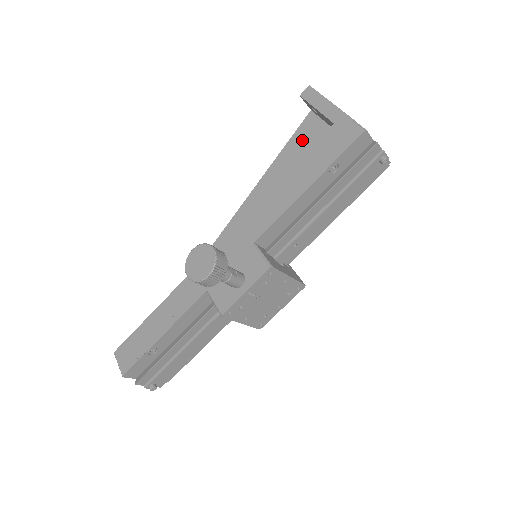
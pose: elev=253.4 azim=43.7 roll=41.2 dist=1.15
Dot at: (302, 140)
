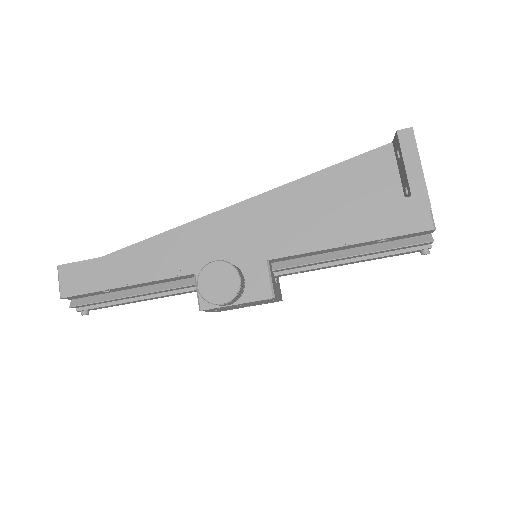
Dot at: (366, 169)
